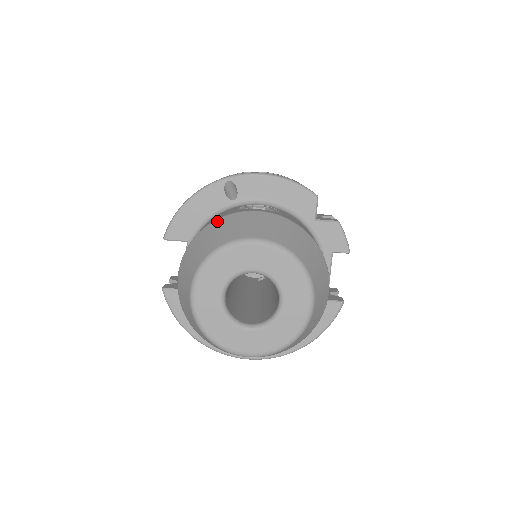
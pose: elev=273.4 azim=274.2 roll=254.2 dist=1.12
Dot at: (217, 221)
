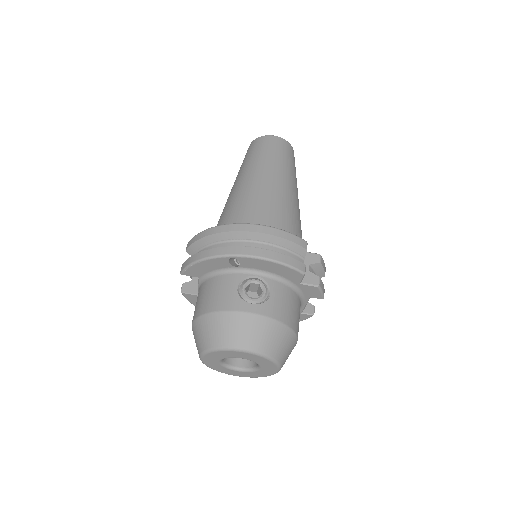
Dot at: (220, 314)
